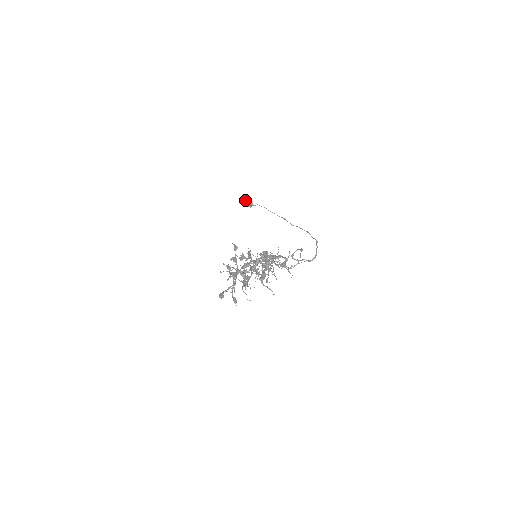
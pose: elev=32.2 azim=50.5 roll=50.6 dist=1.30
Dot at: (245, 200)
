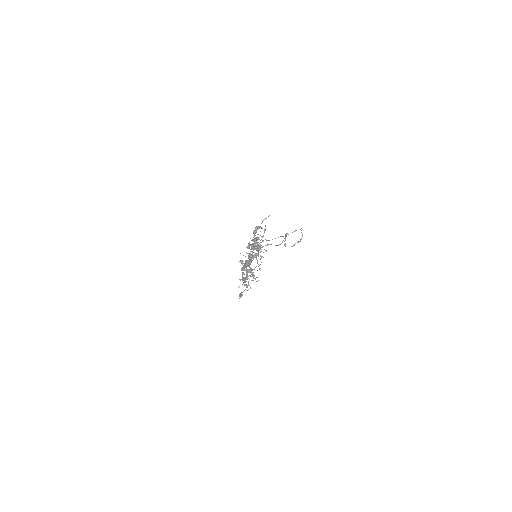
Dot at: occluded
